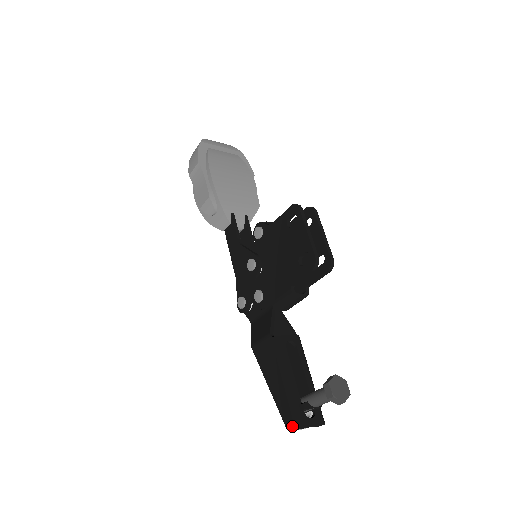
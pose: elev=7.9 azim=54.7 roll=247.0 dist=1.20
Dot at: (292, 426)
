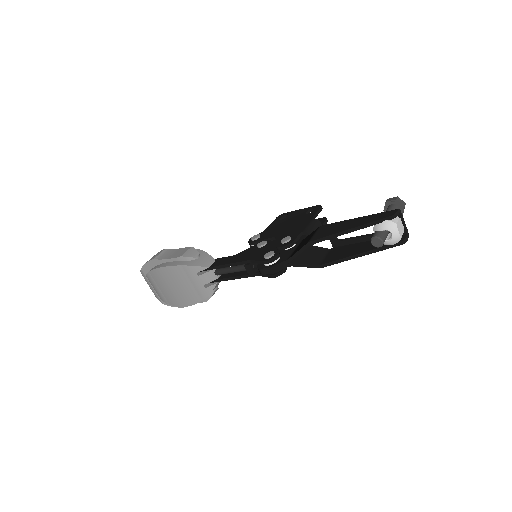
Dot at: (393, 211)
